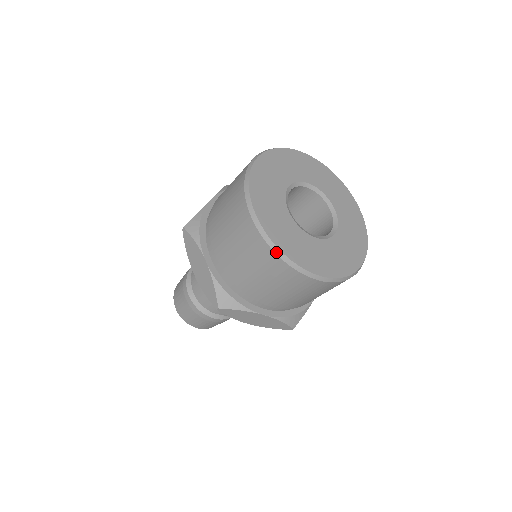
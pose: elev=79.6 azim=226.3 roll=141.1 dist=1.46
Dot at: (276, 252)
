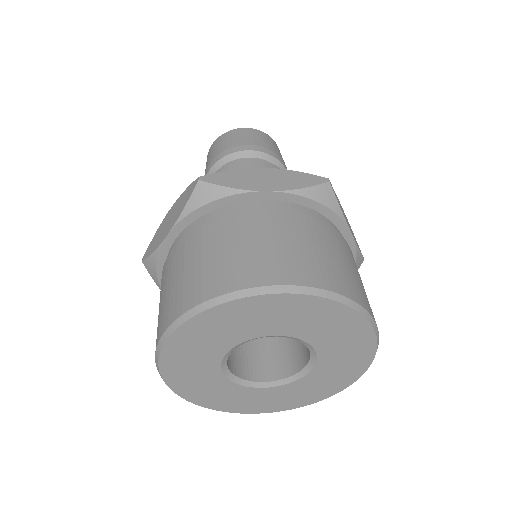
Dot at: (207, 406)
